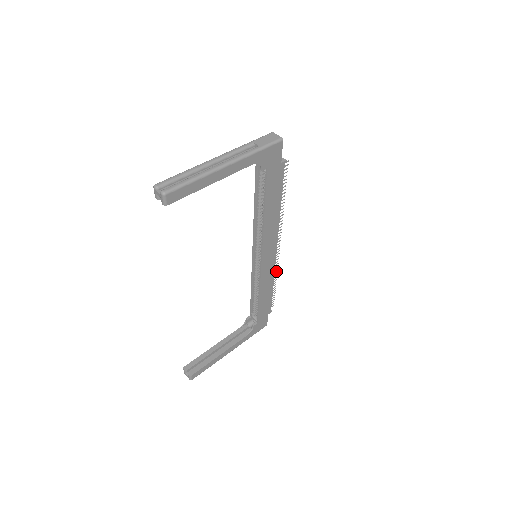
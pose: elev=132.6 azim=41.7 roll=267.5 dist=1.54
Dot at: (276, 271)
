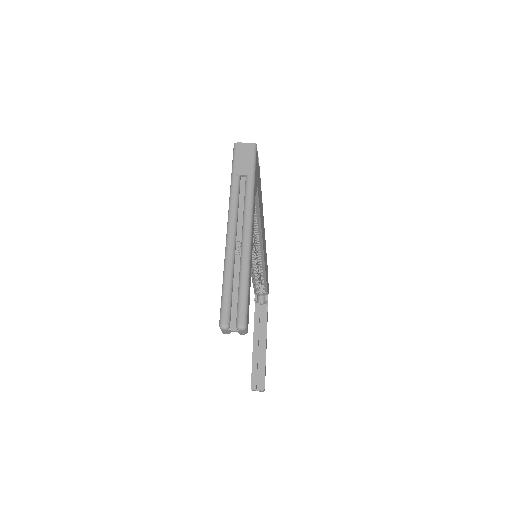
Dot at: occluded
